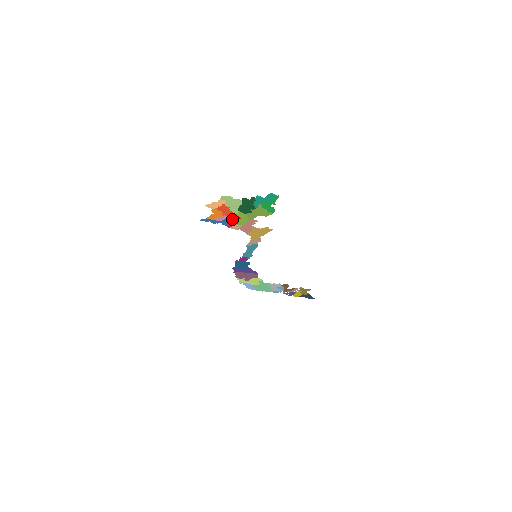
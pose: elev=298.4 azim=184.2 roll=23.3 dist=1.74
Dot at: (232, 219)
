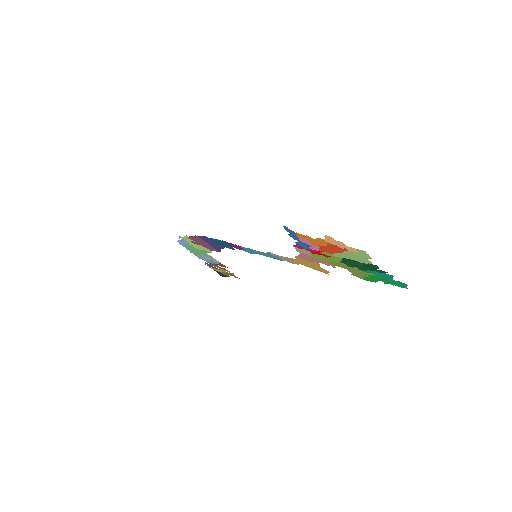
Dot at: (317, 250)
